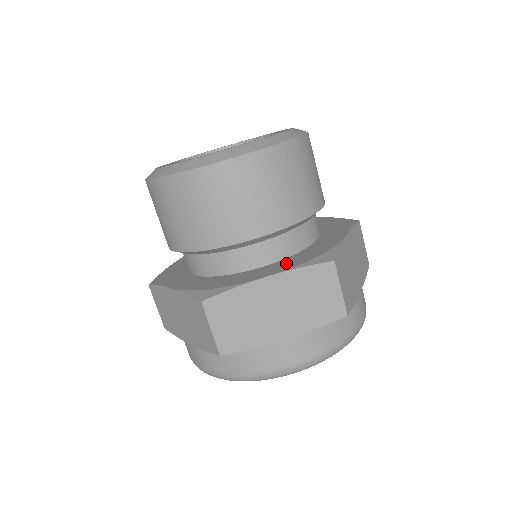
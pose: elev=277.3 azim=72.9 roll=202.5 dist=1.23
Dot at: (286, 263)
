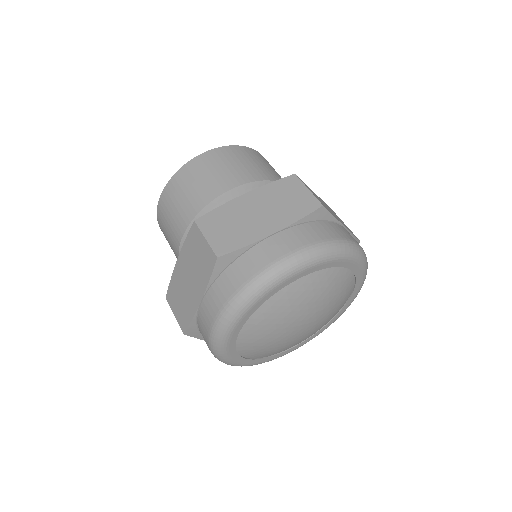
Dot at: occluded
